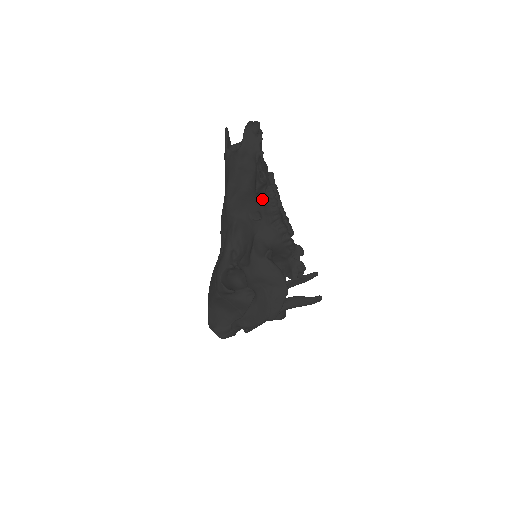
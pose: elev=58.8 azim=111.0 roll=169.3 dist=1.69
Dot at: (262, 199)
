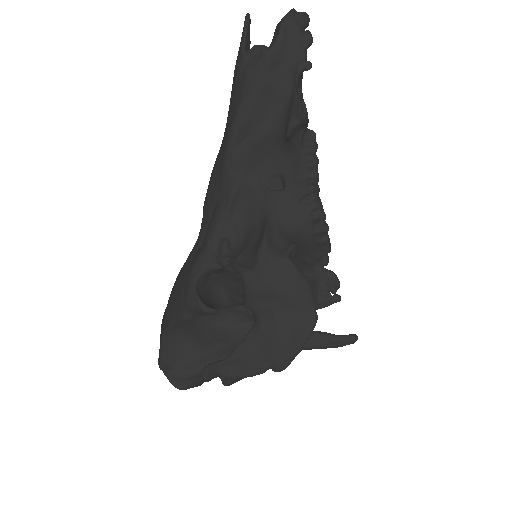
Dot at: (292, 152)
